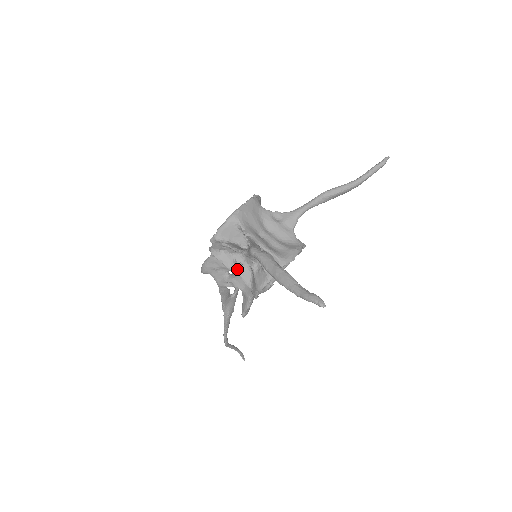
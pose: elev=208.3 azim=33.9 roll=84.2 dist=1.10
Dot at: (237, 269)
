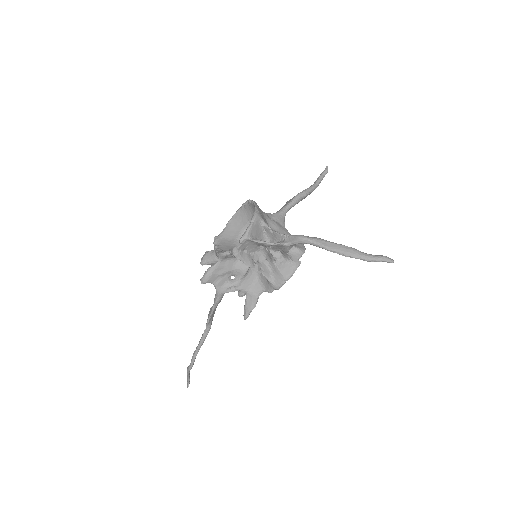
Dot at: (258, 266)
